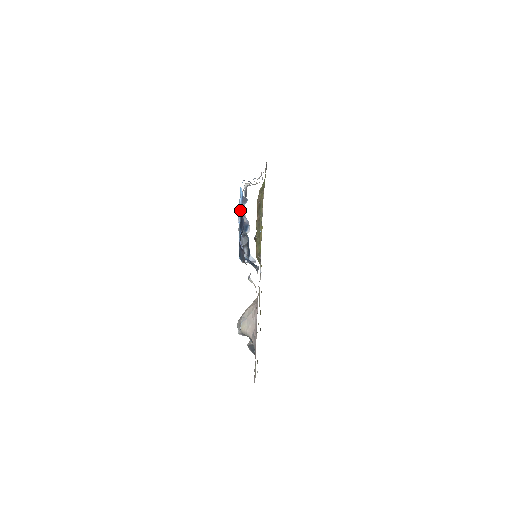
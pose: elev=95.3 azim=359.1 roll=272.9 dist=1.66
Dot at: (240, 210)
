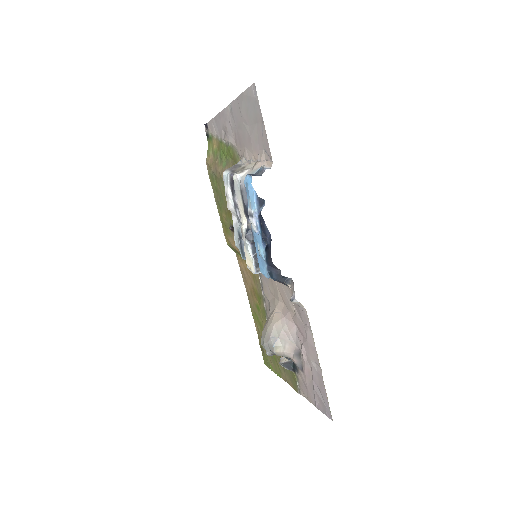
Dot at: (258, 217)
